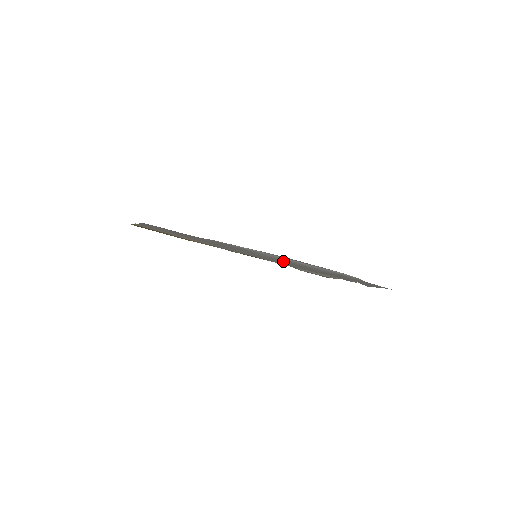
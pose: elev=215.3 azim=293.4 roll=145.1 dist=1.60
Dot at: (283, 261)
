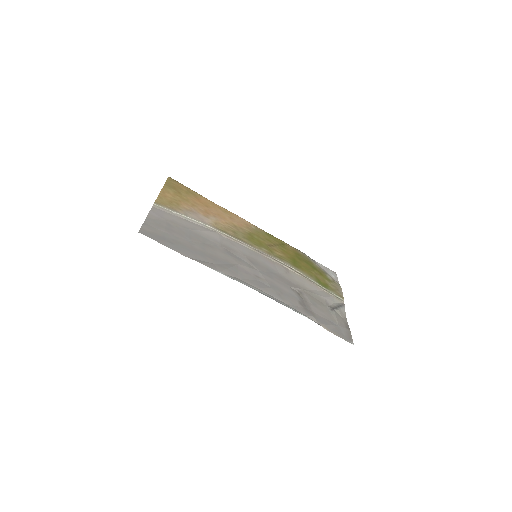
Dot at: (264, 284)
